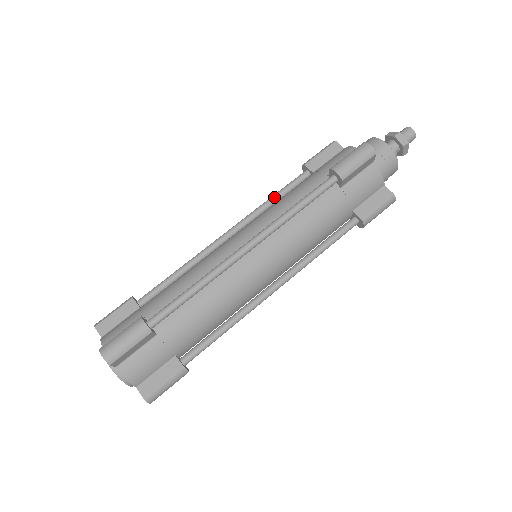
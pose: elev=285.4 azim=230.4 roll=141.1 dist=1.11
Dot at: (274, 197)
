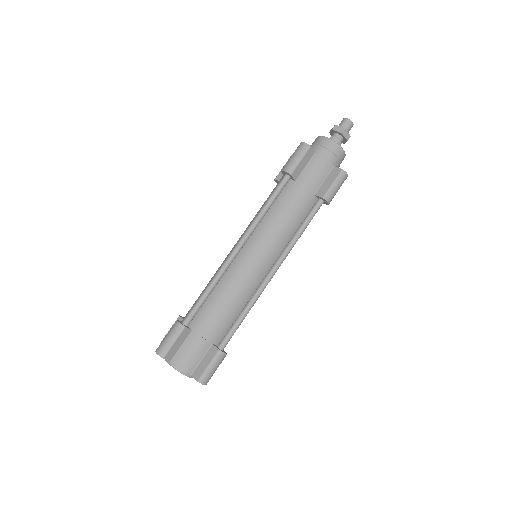
Dot at: occluded
